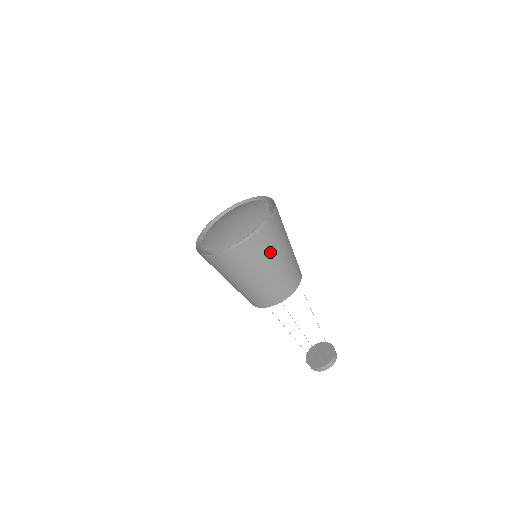
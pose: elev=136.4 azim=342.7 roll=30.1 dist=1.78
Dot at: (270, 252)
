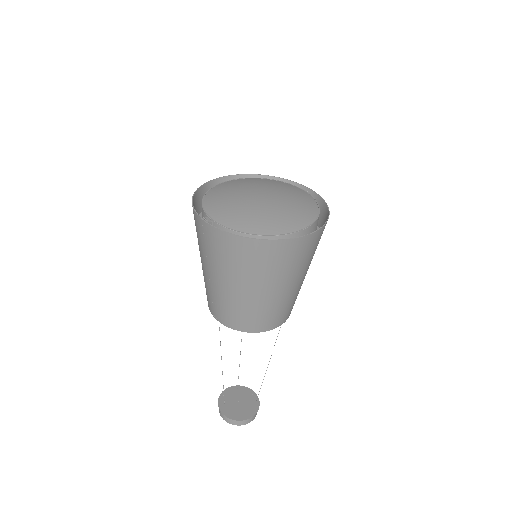
Dot at: occluded
